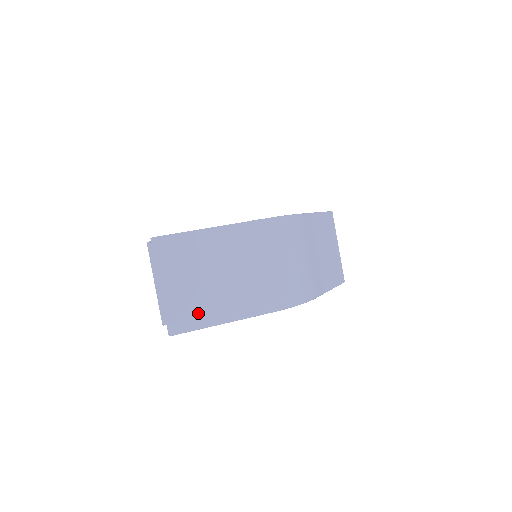
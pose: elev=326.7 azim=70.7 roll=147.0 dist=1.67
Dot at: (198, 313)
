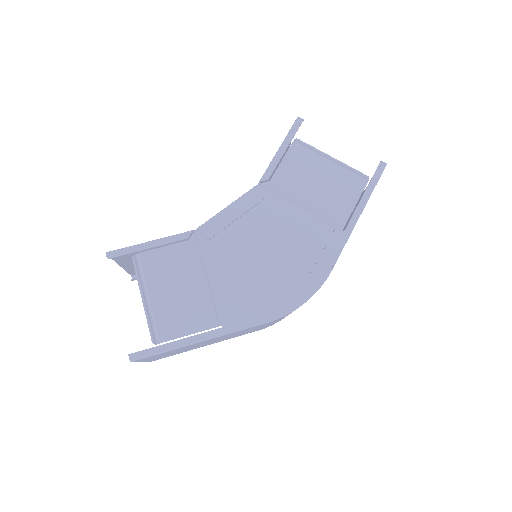
Dot at: occluded
